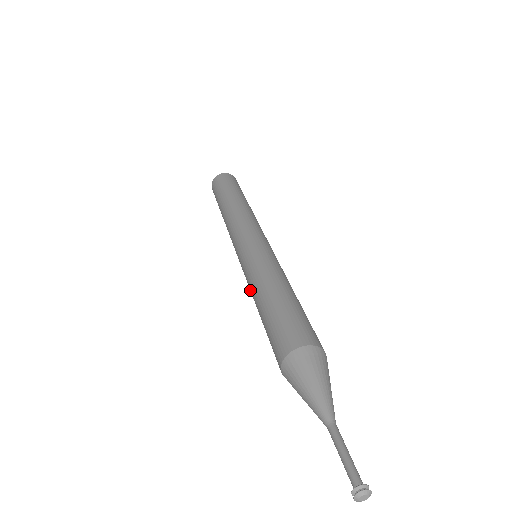
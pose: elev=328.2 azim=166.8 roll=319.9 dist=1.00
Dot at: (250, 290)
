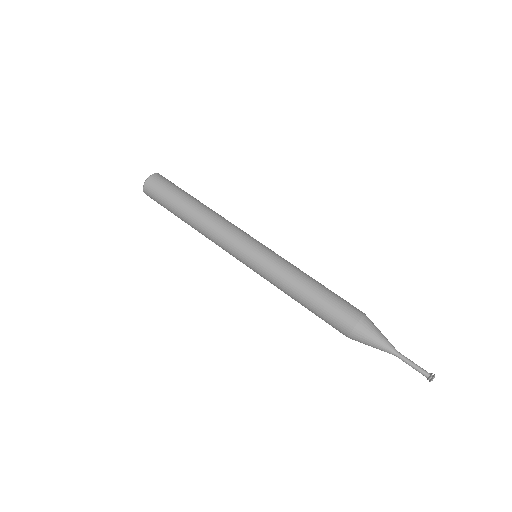
Dot at: (279, 287)
